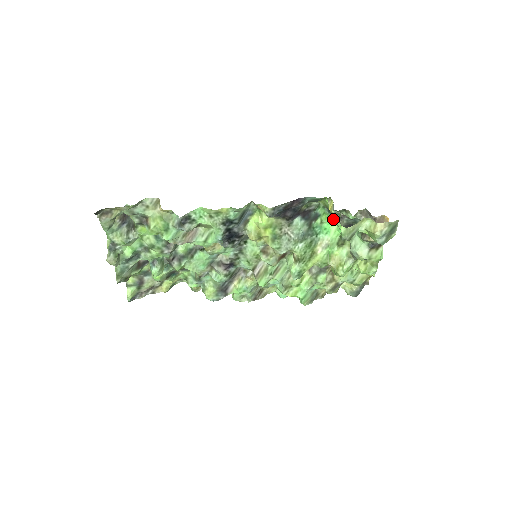
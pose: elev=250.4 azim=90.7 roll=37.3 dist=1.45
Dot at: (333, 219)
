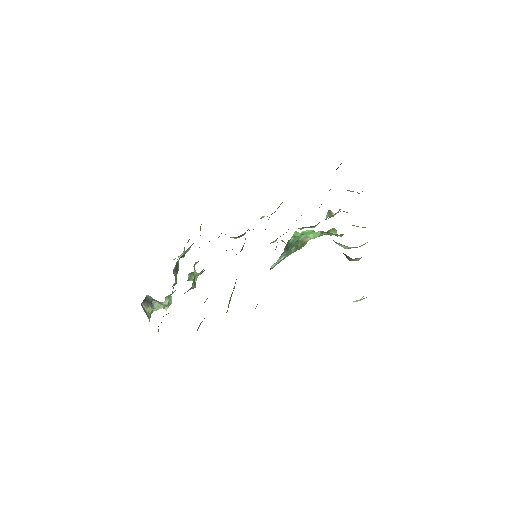
Dot at: occluded
